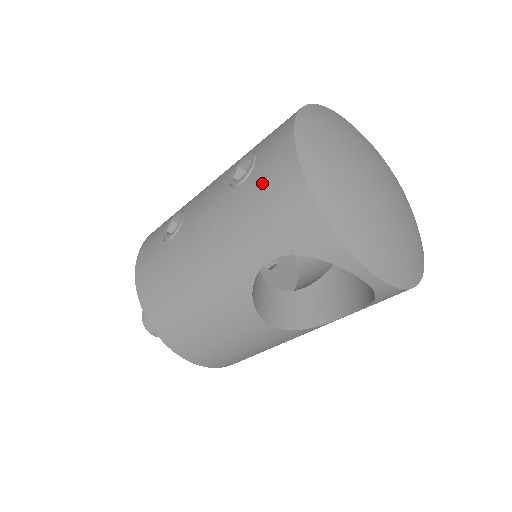
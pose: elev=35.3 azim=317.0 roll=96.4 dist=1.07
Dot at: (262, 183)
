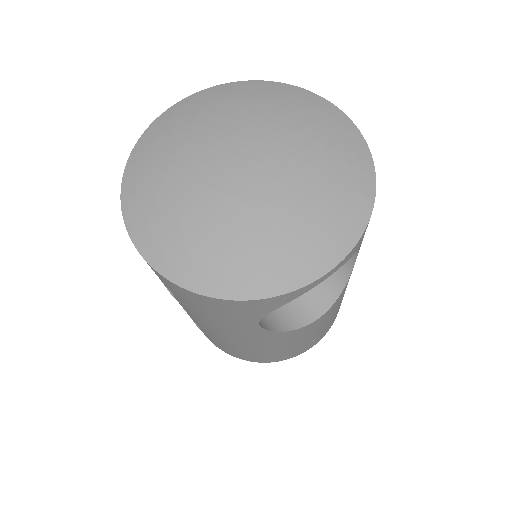
Dot at: (182, 298)
